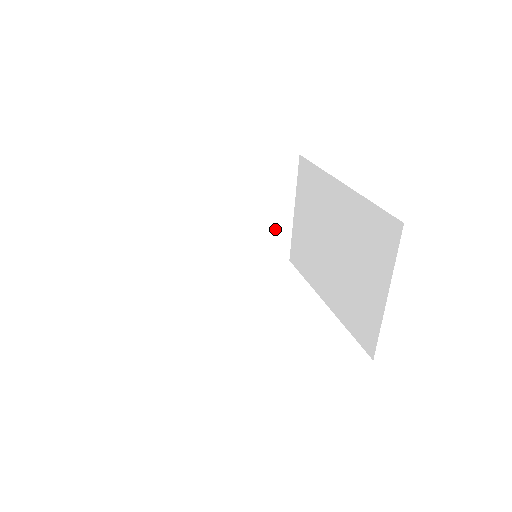
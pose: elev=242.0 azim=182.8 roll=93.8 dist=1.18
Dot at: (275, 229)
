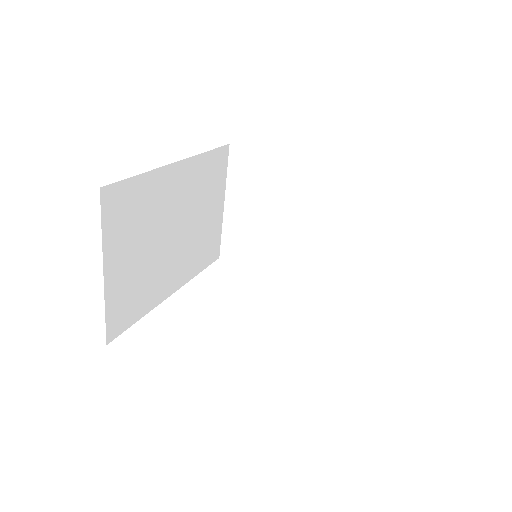
Dot at: (341, 254)
